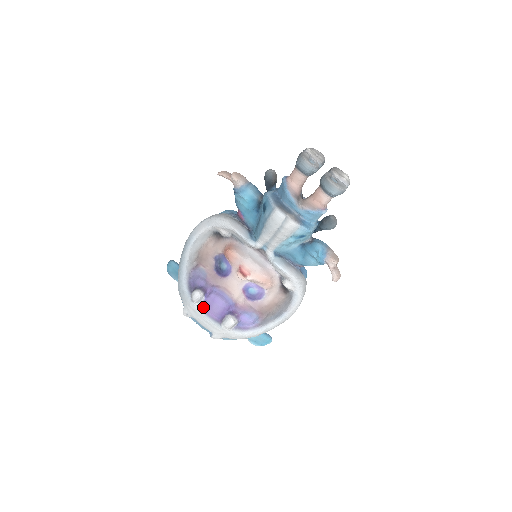
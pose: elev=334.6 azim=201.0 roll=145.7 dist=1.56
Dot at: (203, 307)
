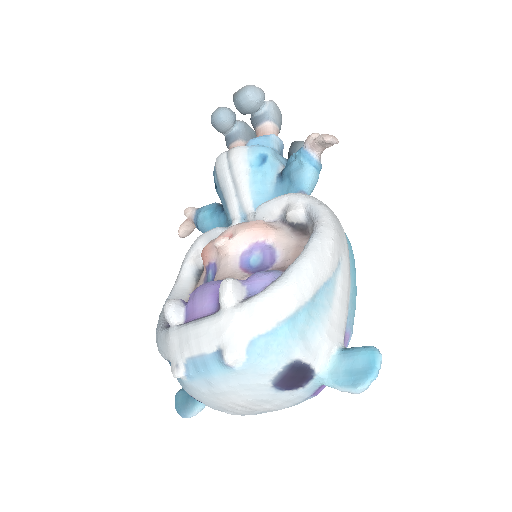
Dot at: (188, 321)
